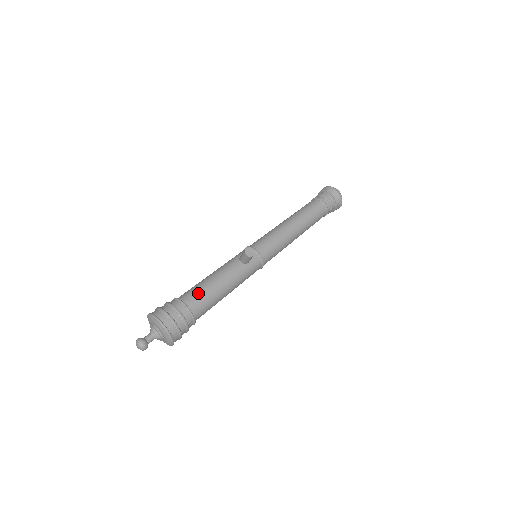
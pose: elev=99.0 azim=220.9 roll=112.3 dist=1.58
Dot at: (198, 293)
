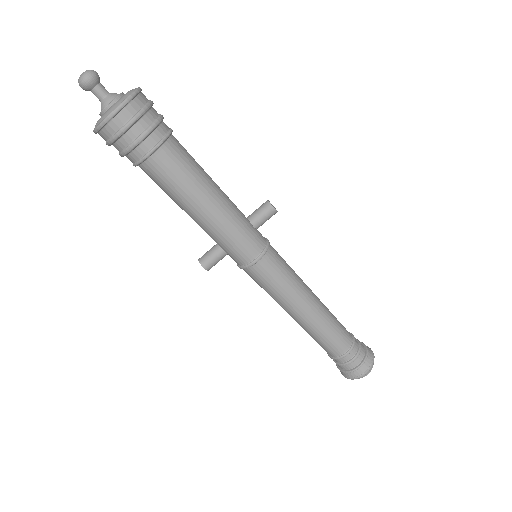
Dot at: occluded
